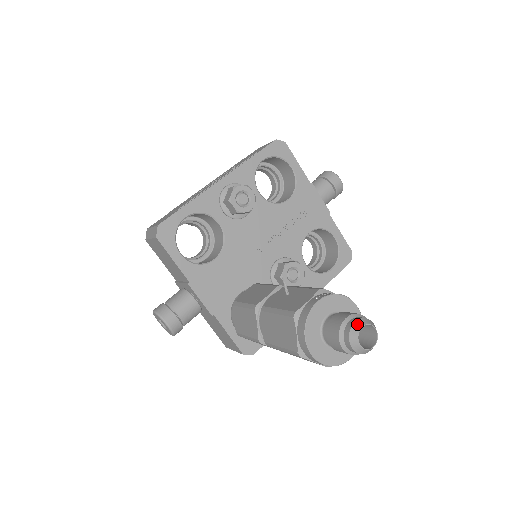
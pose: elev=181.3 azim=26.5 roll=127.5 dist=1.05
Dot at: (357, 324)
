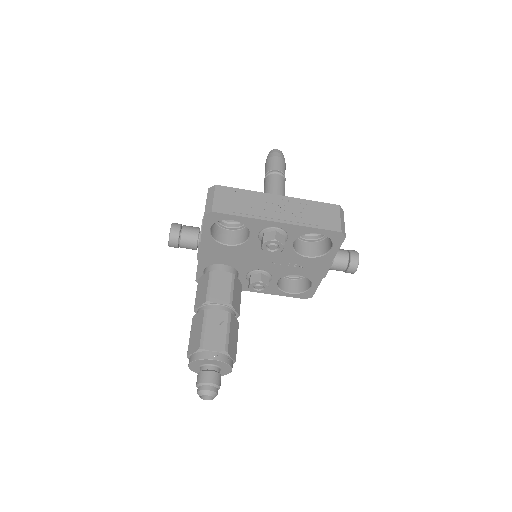
Dot at: (208, 392)
